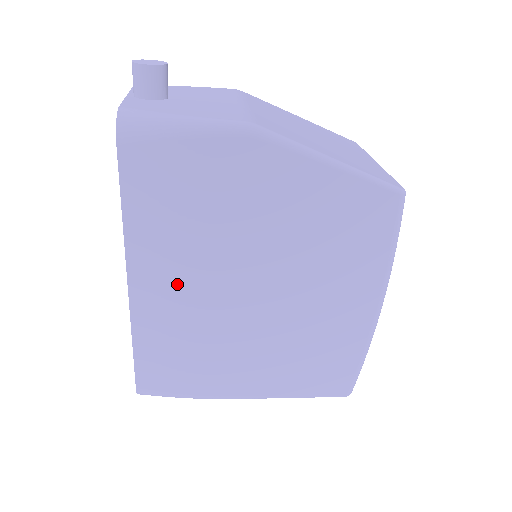
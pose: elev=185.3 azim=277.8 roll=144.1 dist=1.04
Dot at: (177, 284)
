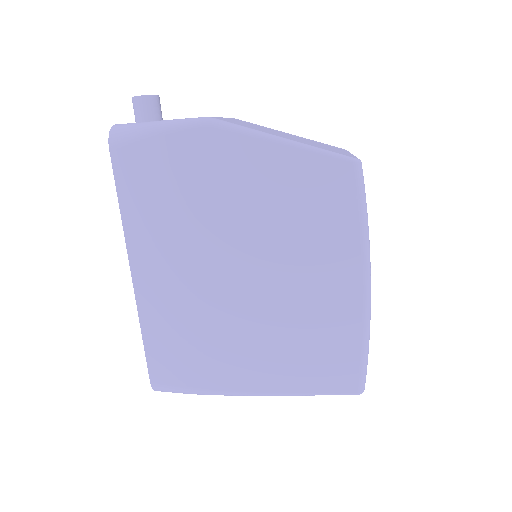
Dot at: (170, 269)
